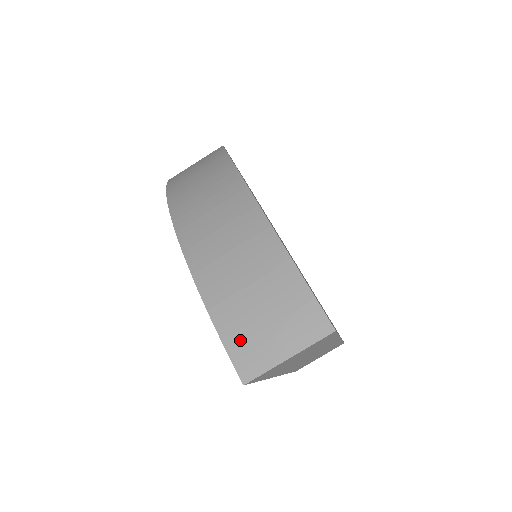
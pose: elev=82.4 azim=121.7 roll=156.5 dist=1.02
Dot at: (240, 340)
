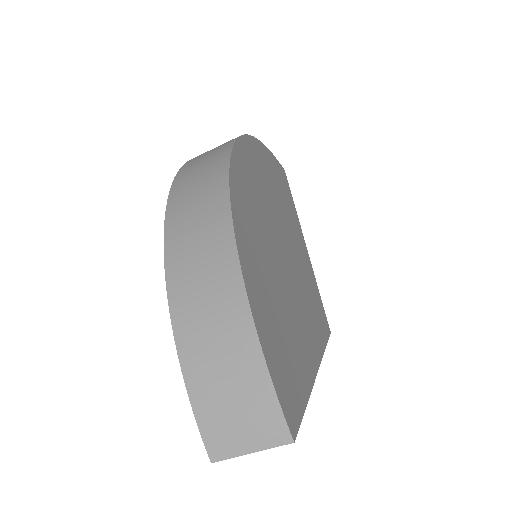
Dot at: (212, 427)
